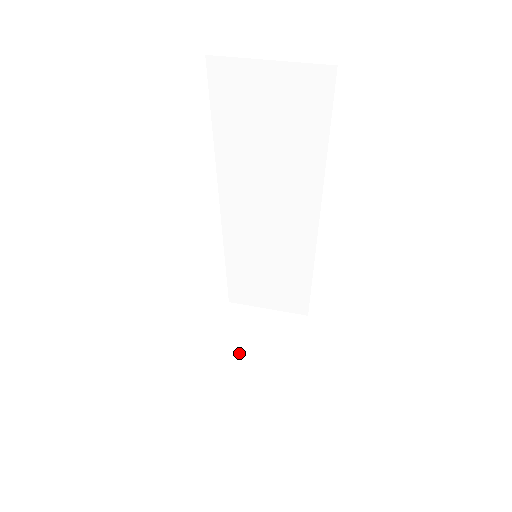
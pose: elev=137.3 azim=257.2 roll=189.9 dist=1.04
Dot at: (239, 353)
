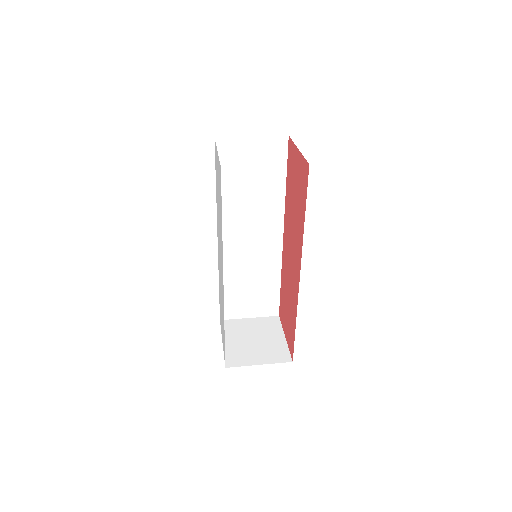
Dot at: (243, 346)
